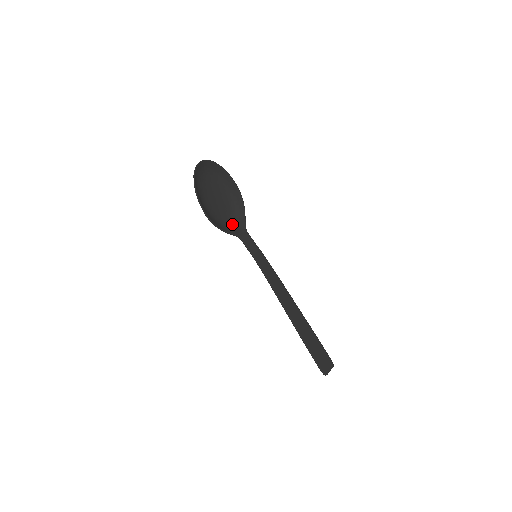
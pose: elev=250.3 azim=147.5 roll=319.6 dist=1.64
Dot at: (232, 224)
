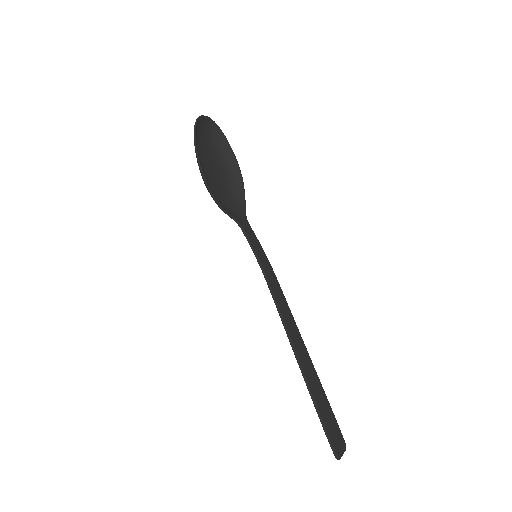
Dot at: (229, 208)
